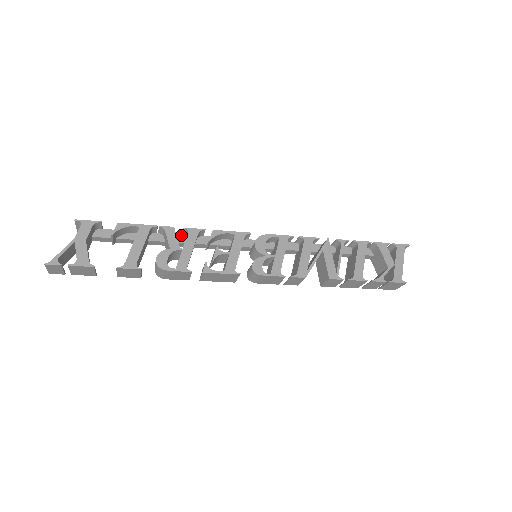
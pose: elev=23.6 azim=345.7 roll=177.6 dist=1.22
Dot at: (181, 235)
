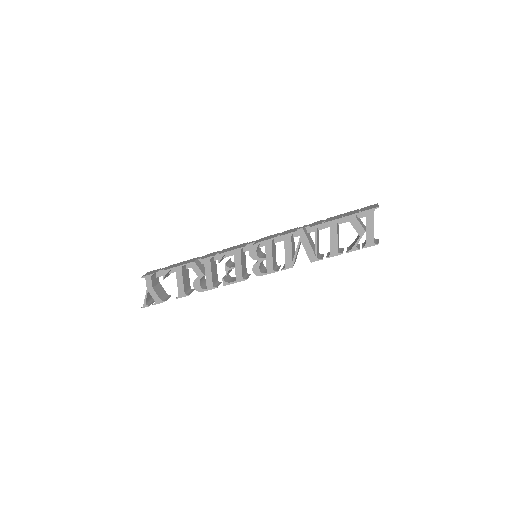
Dot at: occluded
